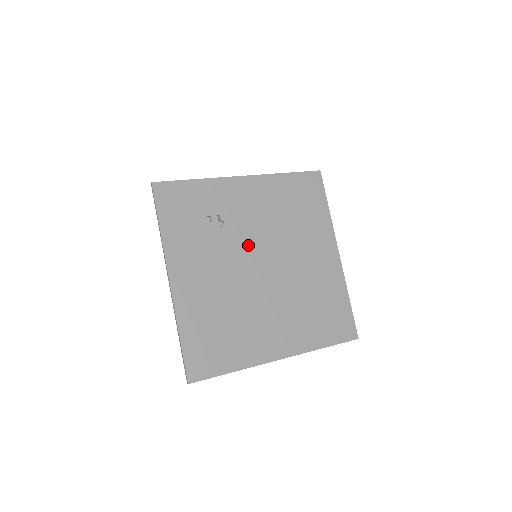
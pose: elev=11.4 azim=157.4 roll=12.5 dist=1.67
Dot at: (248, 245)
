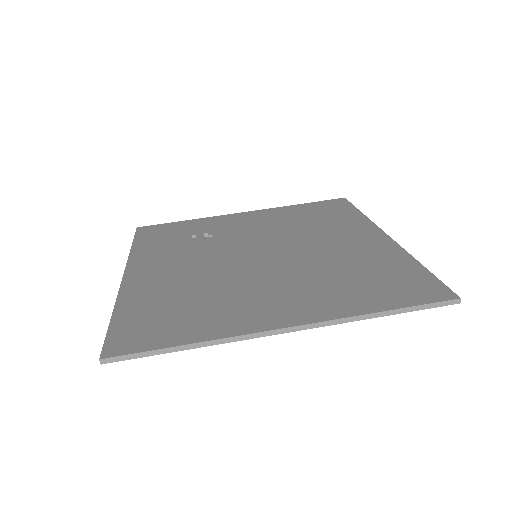
Dot at: (241, 244)
